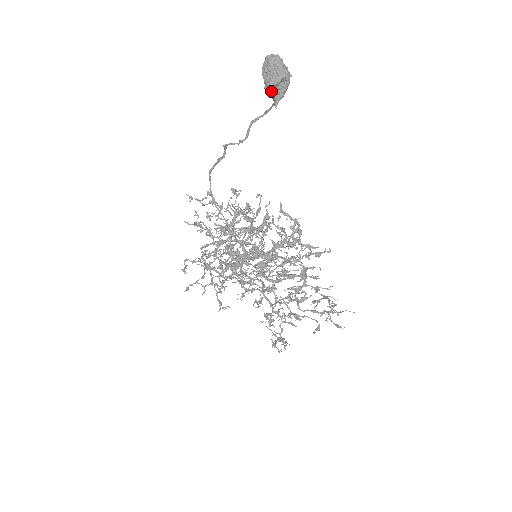
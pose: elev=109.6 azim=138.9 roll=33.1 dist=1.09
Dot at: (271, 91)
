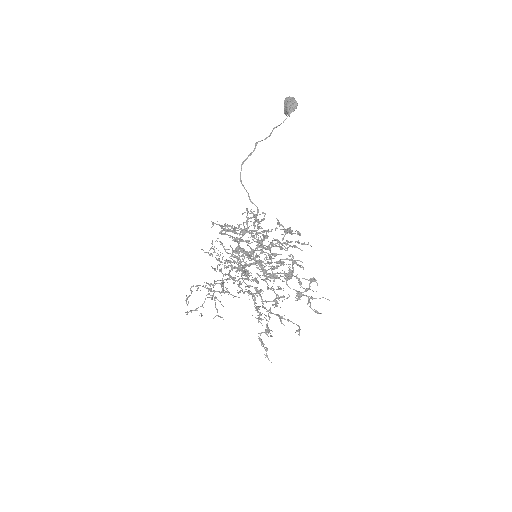
Dot at: (288, 107)
